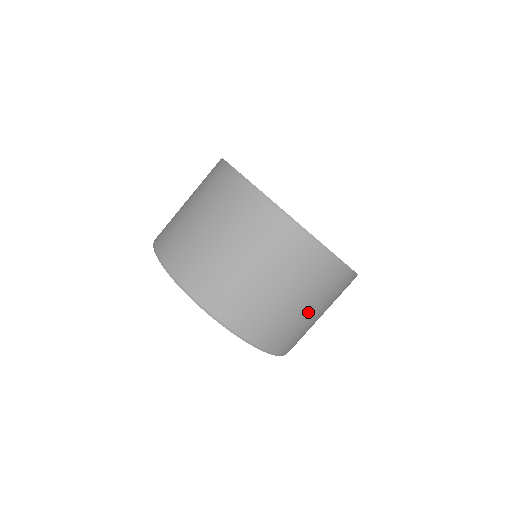
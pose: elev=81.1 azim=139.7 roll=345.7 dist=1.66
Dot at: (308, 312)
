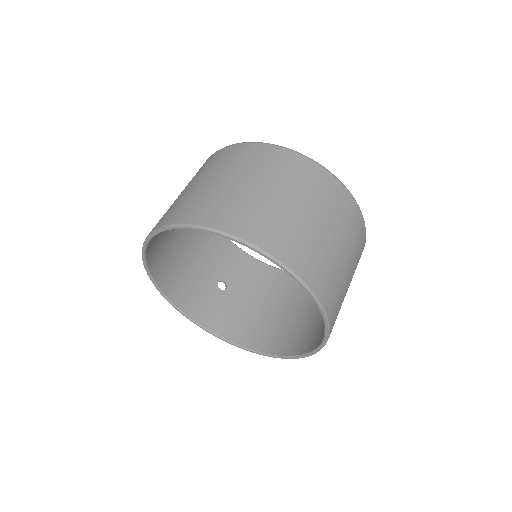
Dot at: (348, 287)
